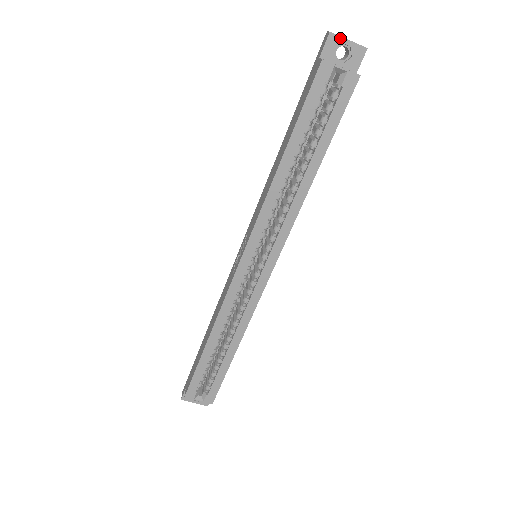
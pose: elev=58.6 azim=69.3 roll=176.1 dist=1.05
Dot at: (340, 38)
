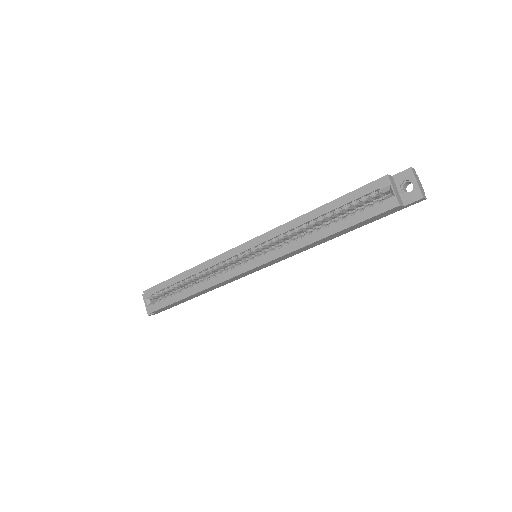
Dot at: (413, 176)
